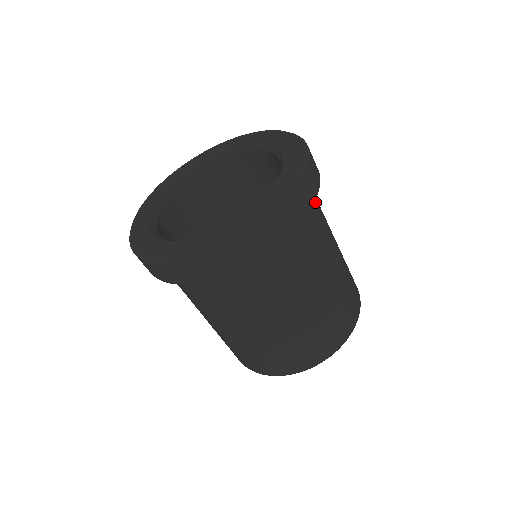
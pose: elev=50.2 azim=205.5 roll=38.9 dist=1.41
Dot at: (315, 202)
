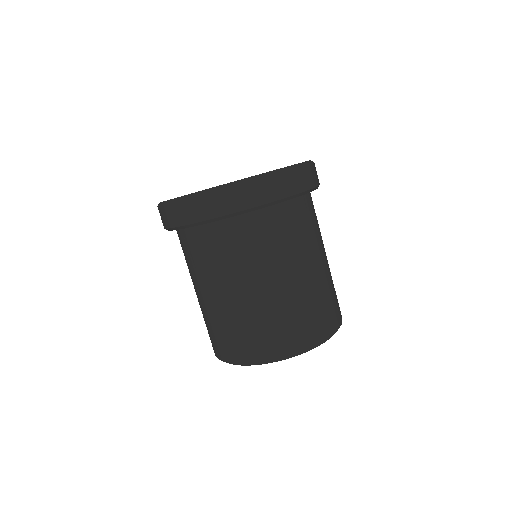
Dot at: (286, 218)
